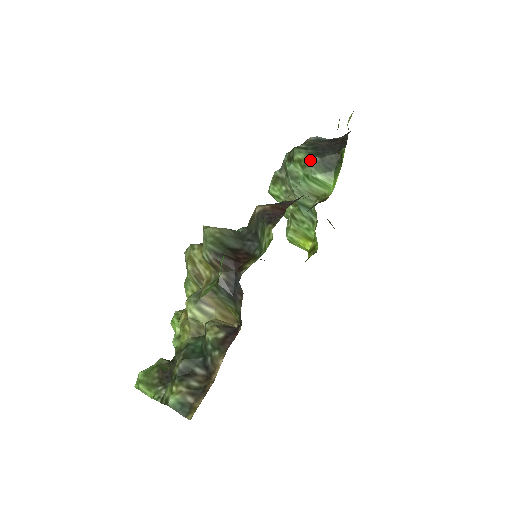
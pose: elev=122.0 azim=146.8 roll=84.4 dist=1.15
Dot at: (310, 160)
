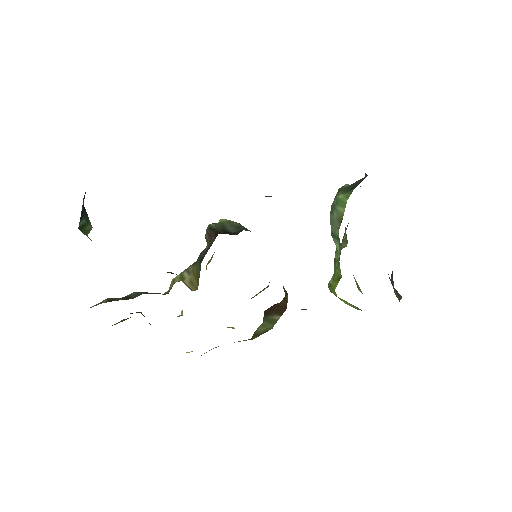
Dot at: (342, 187)
